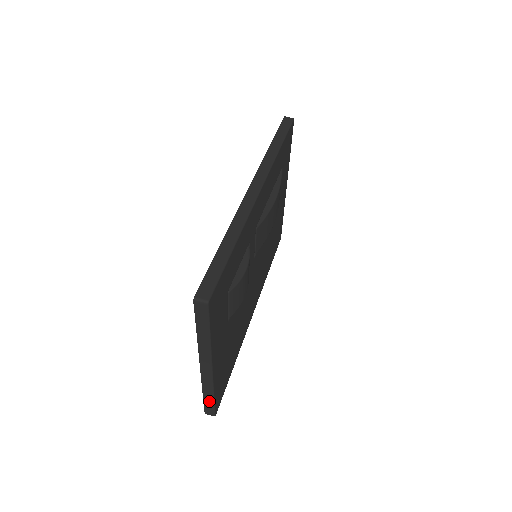
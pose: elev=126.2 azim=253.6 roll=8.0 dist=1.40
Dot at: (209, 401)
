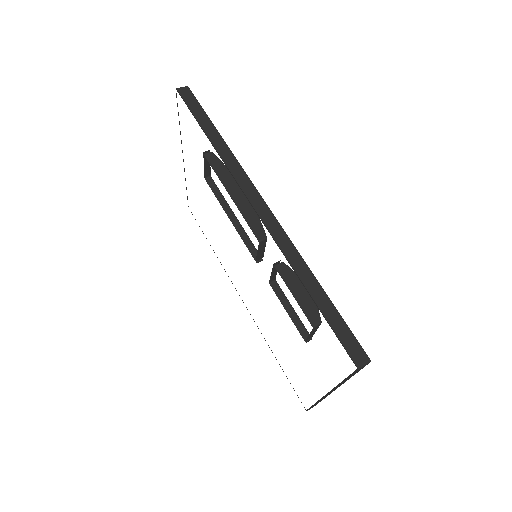
Dot at: occluded
